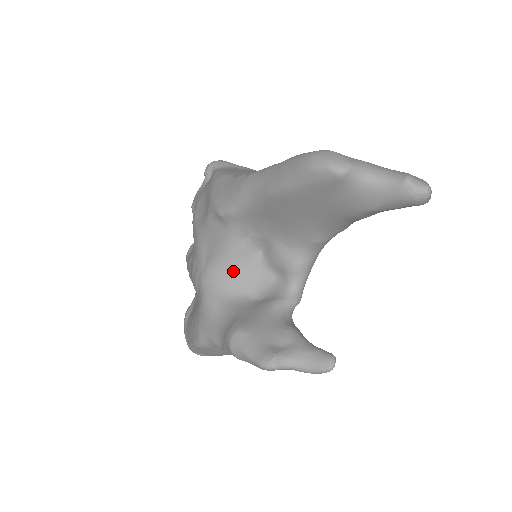
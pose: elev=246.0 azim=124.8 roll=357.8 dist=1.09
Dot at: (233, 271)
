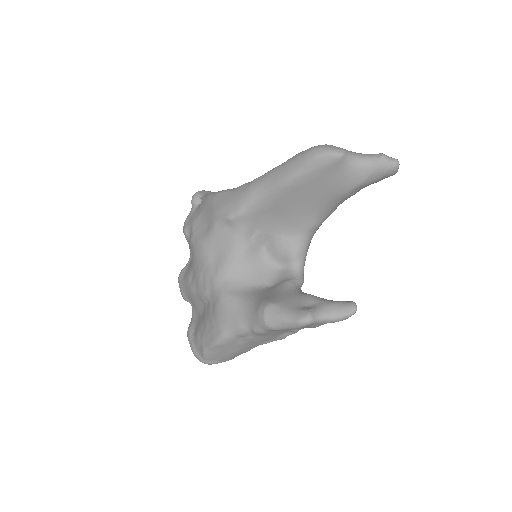
Dot at: (243, 268)
